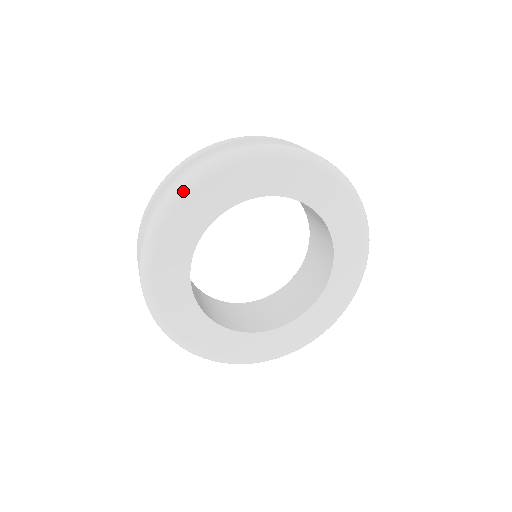
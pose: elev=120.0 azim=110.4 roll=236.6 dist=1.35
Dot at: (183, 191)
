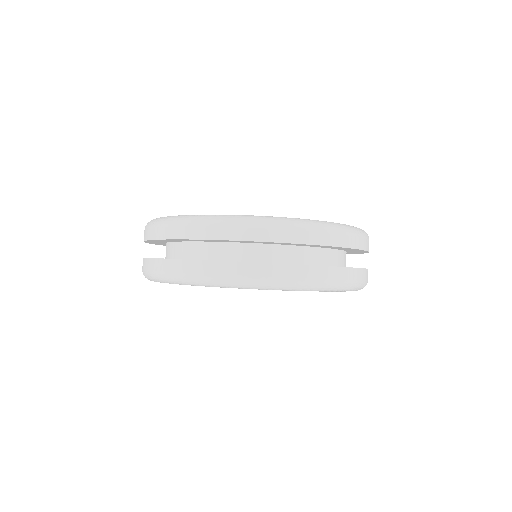
Dot at: (189, 284)
